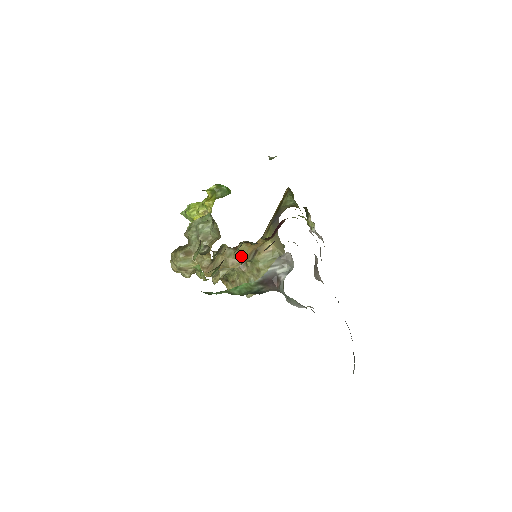
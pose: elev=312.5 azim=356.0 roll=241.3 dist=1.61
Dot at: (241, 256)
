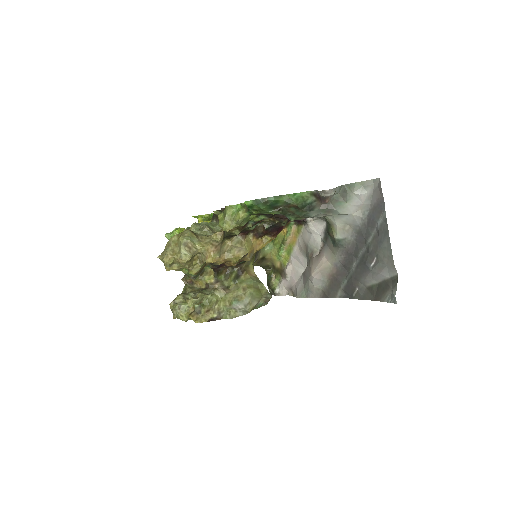
Dot at: (247, 247)
